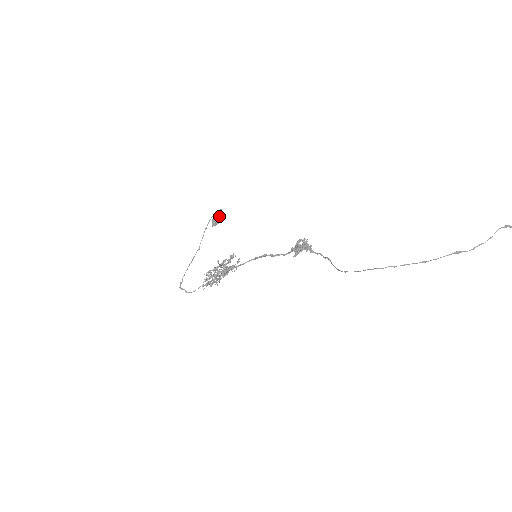
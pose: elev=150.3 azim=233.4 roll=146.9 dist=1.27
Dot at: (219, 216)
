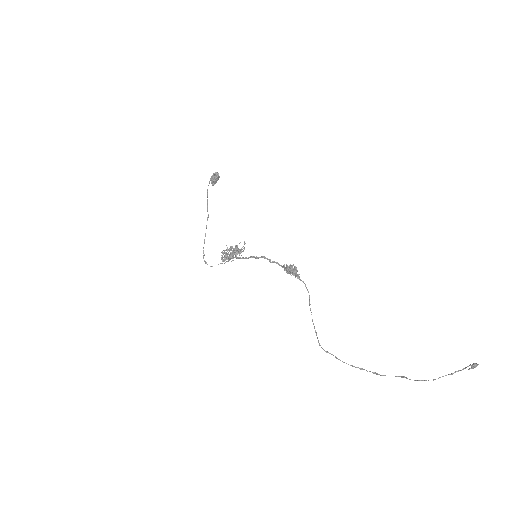
Dot at: (216, 177)
